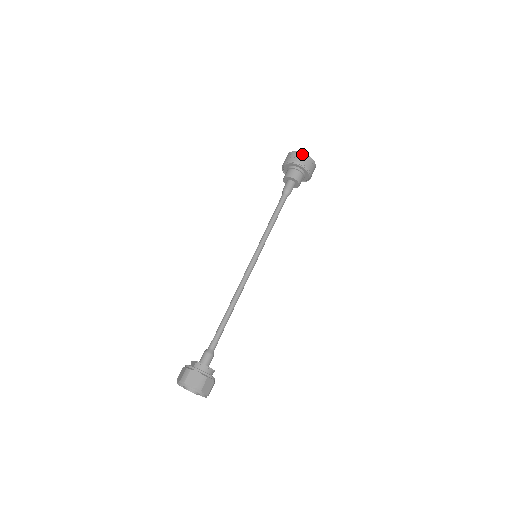
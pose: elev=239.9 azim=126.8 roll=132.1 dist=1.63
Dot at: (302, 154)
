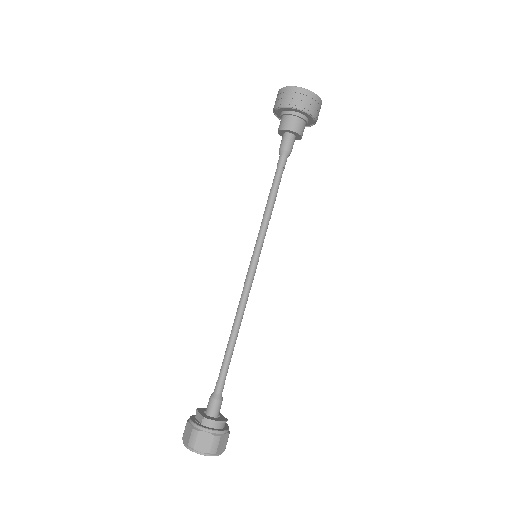
Dot at: (302, 91)
